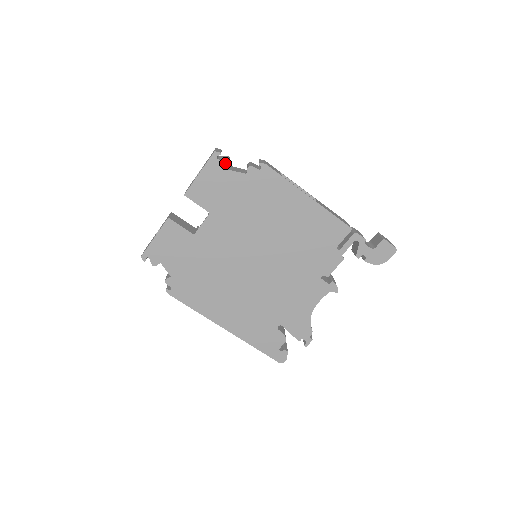
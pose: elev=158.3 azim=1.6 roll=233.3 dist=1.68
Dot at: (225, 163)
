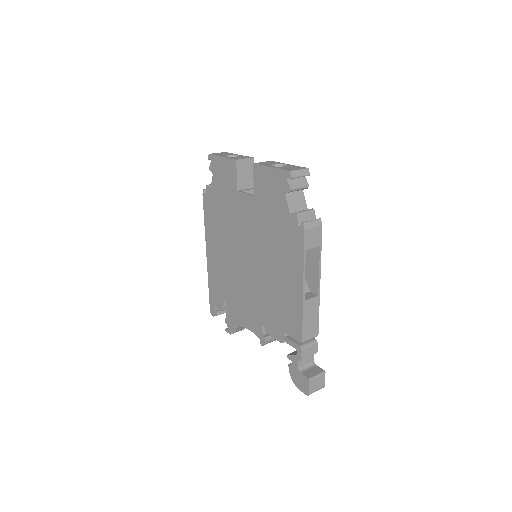
Dot at: (288, 187)
